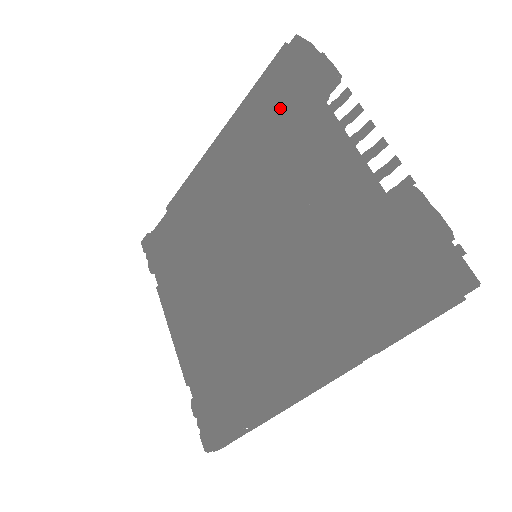
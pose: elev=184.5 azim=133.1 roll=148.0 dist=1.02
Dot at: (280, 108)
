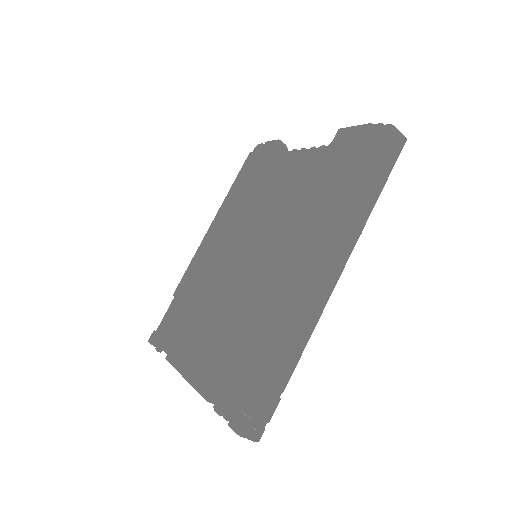
Dot at: (254, 173)
